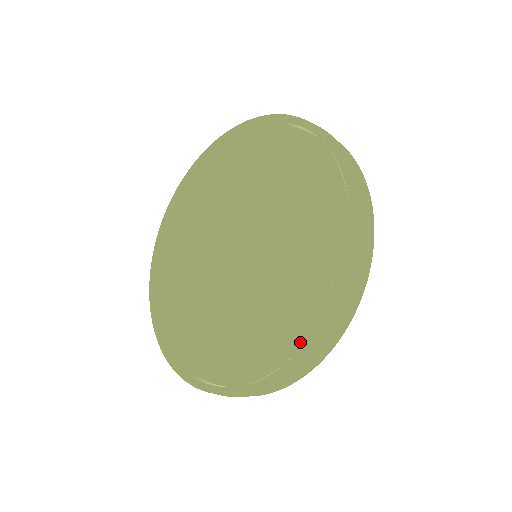
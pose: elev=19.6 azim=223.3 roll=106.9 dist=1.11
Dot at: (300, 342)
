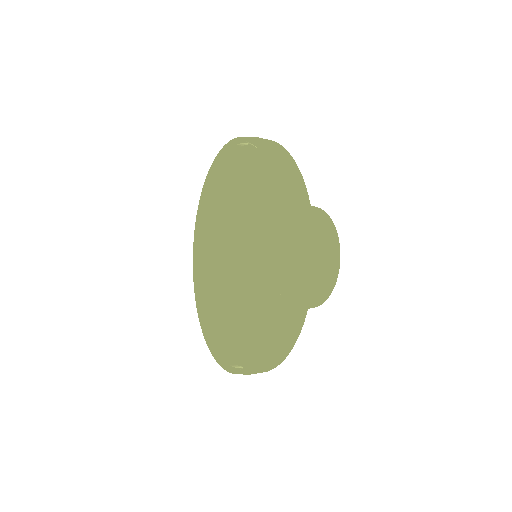
Dot at: occluded
